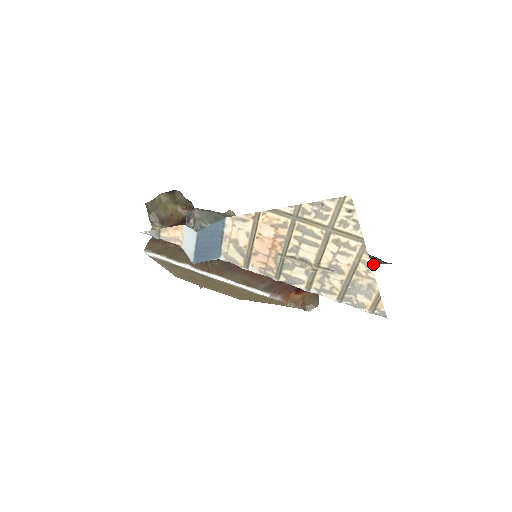
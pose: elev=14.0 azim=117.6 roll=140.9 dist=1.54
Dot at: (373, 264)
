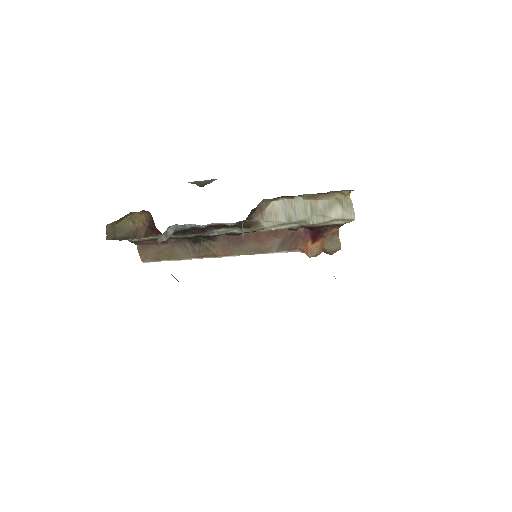
Dot at: occluded
